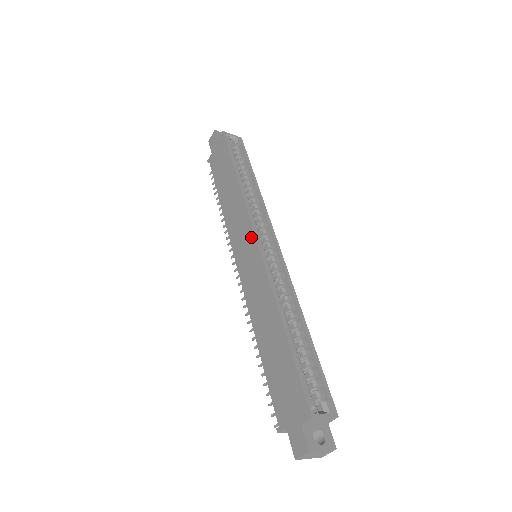
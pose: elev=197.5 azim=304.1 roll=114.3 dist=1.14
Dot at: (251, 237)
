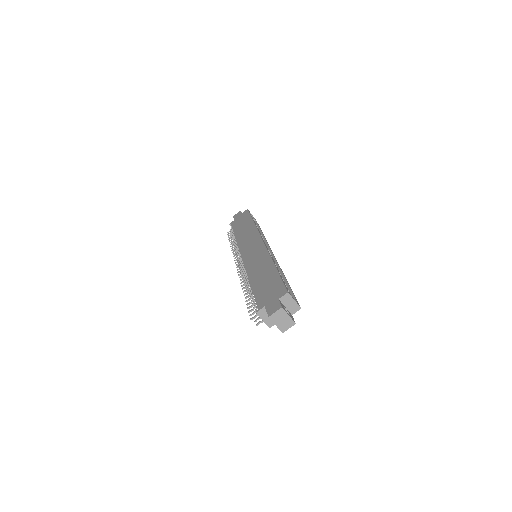
Dot at: (259, 241)
